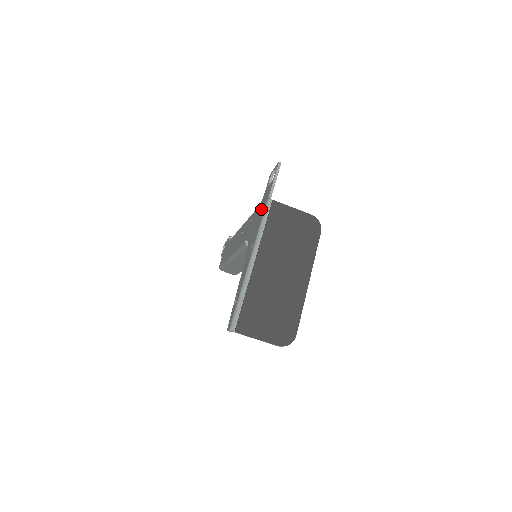
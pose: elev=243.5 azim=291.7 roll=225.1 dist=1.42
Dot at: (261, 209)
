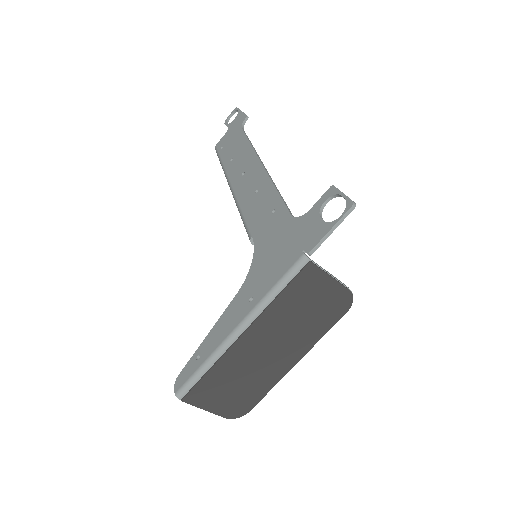
Dot at: (290, 245)
